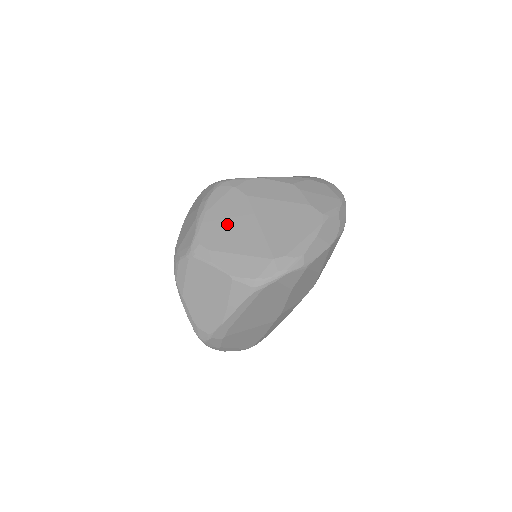
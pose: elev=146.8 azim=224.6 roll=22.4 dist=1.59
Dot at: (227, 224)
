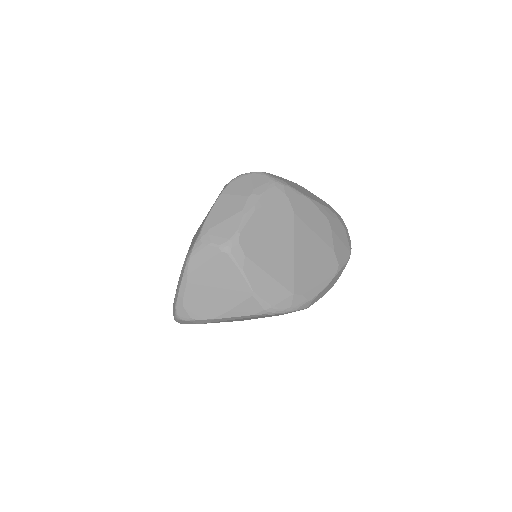
Dot at: (269, 236)
